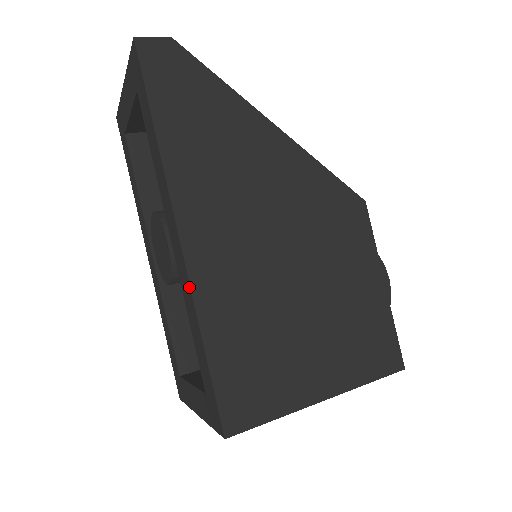
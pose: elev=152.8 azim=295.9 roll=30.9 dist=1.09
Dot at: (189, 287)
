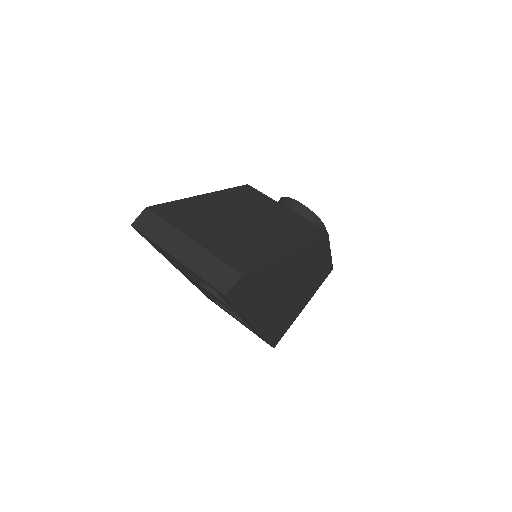
Dot at: (259, 333)
